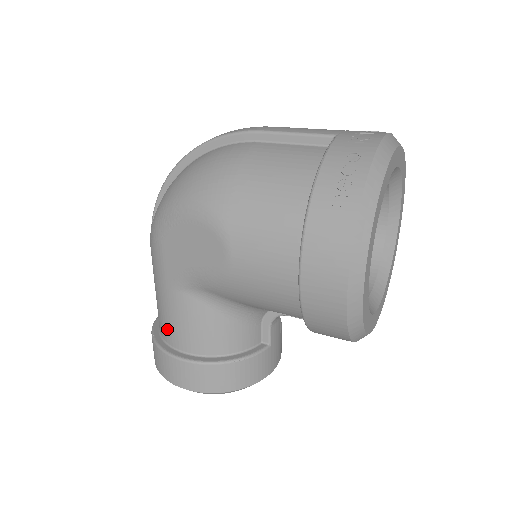
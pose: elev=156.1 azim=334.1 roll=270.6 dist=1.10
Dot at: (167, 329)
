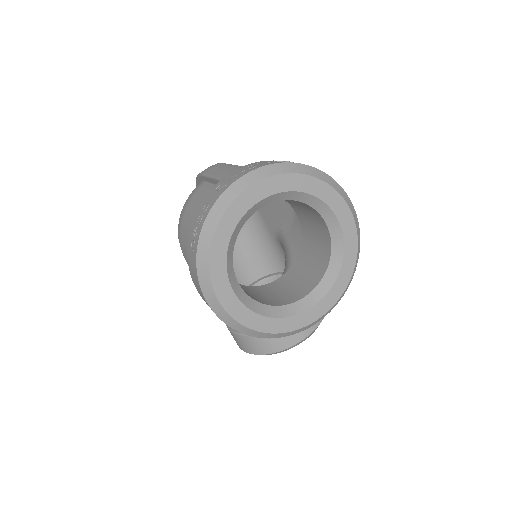
Dot at: occluded
